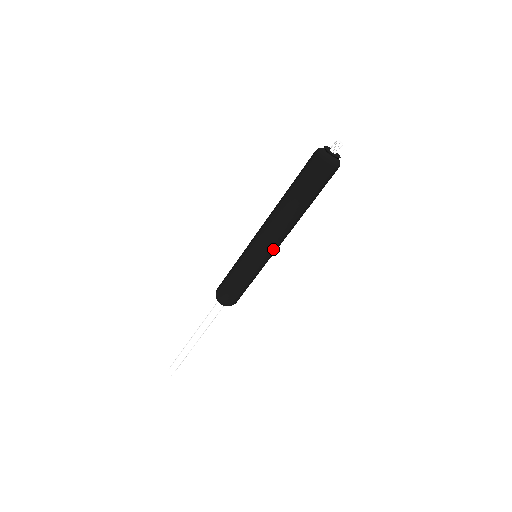
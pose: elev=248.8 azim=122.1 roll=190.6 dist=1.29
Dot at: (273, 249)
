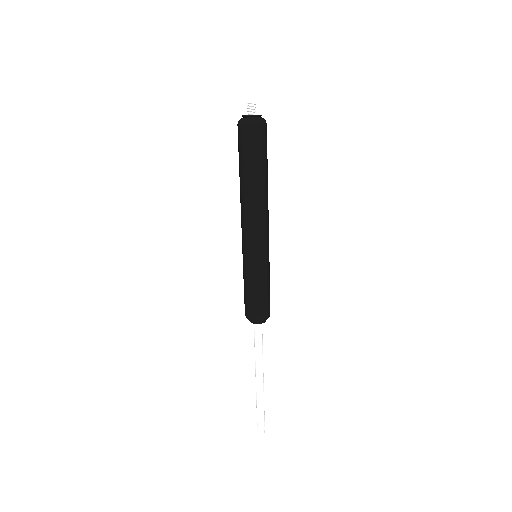
Dot at: (263, 237)
